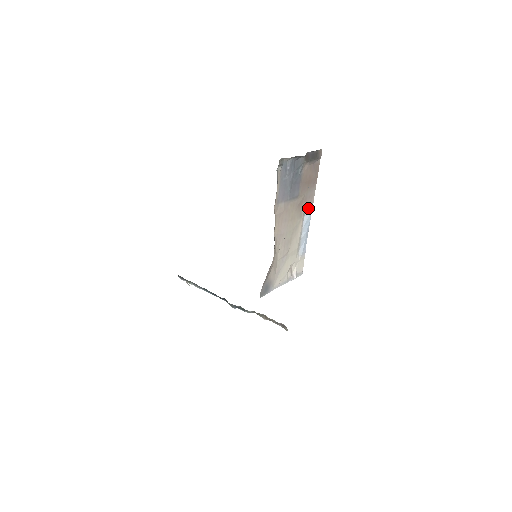
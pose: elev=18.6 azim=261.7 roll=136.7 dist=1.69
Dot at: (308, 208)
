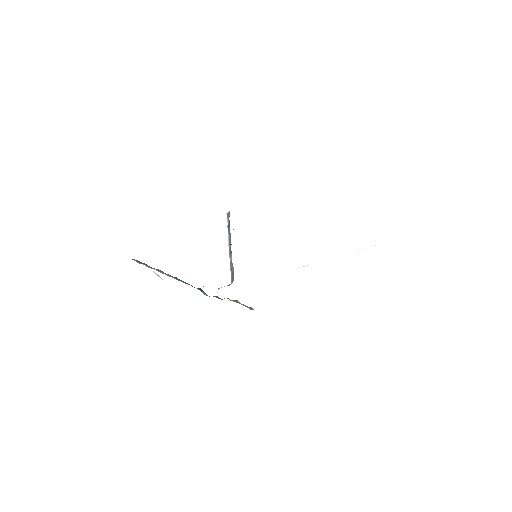
Dot at: occluded
